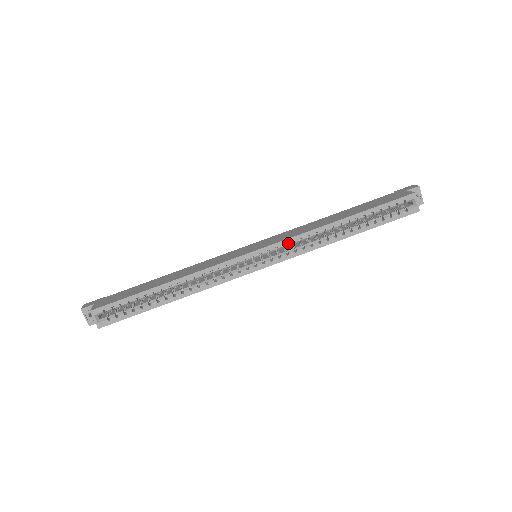
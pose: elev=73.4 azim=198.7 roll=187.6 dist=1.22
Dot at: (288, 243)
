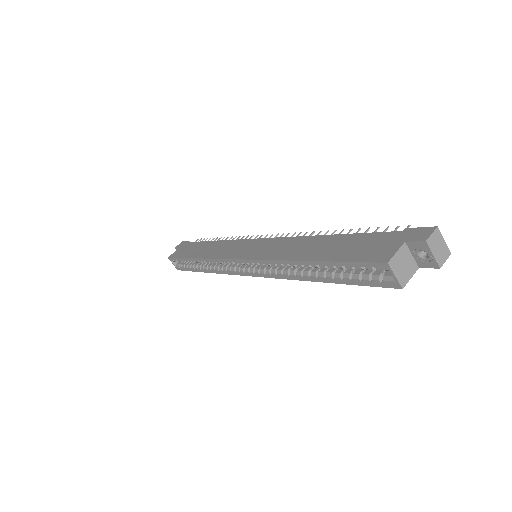
Dot at: (261, 263)
